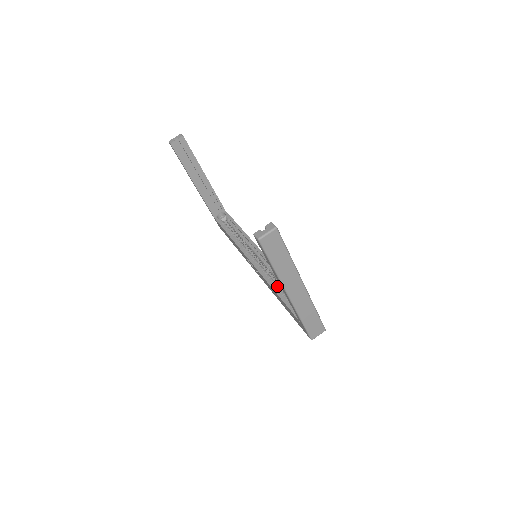
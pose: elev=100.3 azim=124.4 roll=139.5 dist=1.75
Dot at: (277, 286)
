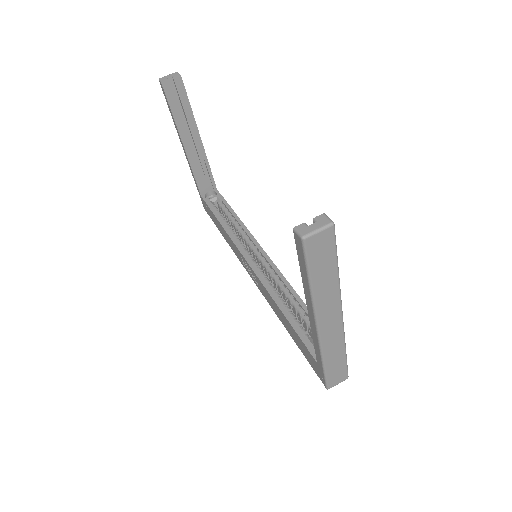
Dot at: (284, 303)
